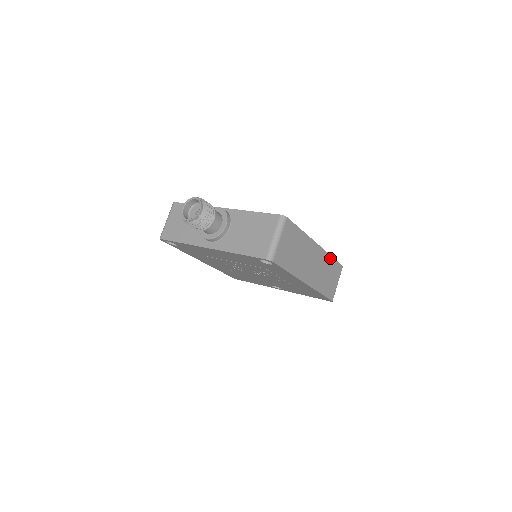
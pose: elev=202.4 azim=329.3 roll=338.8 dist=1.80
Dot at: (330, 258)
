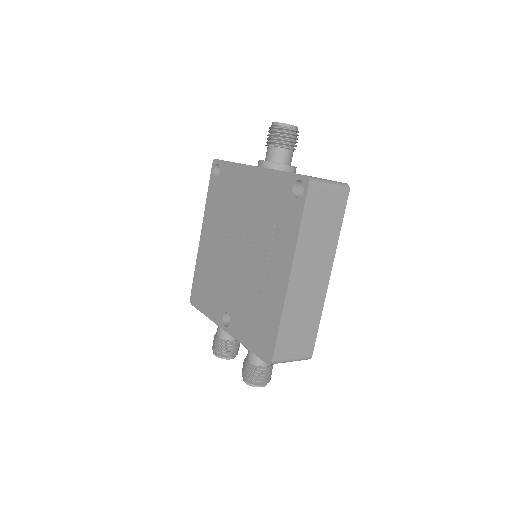
Dot at: (318, 316)
